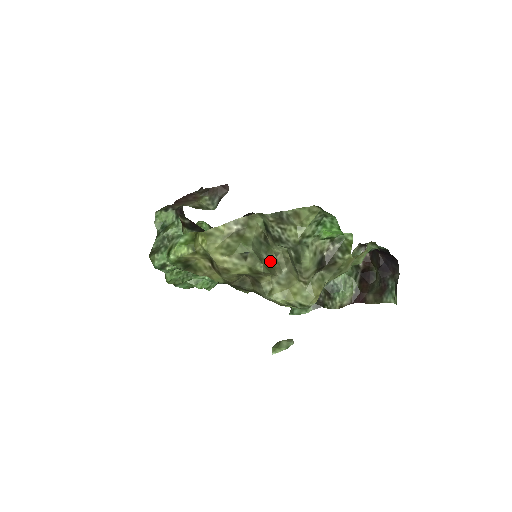
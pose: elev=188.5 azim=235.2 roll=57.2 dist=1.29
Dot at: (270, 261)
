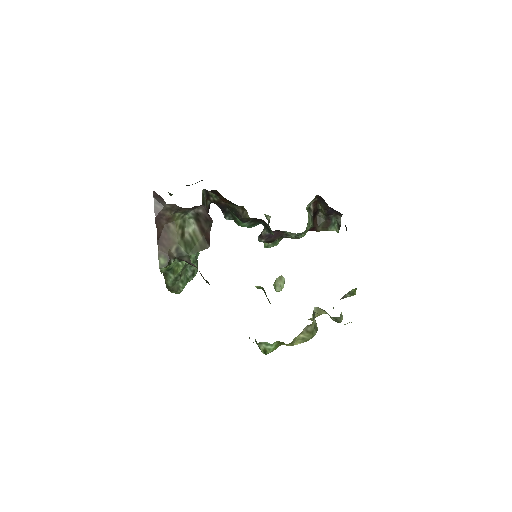
Dot at: (314, 317)
